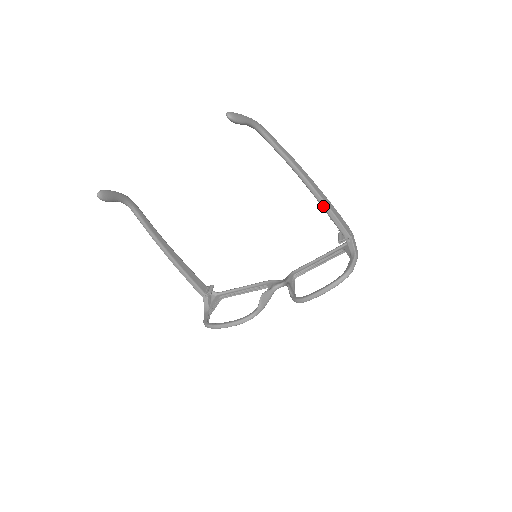
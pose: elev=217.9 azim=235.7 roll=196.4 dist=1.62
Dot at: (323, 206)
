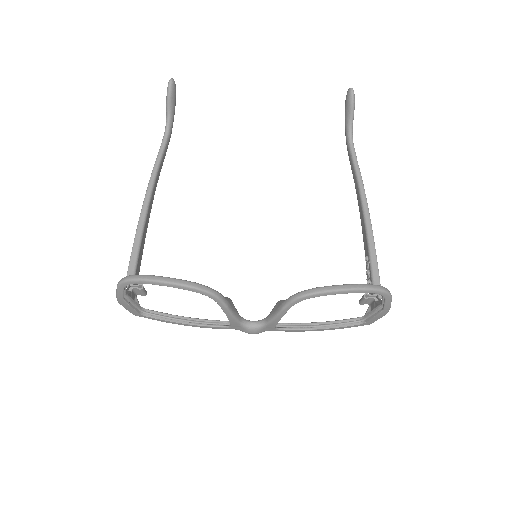
Dot at: (369, 240)
